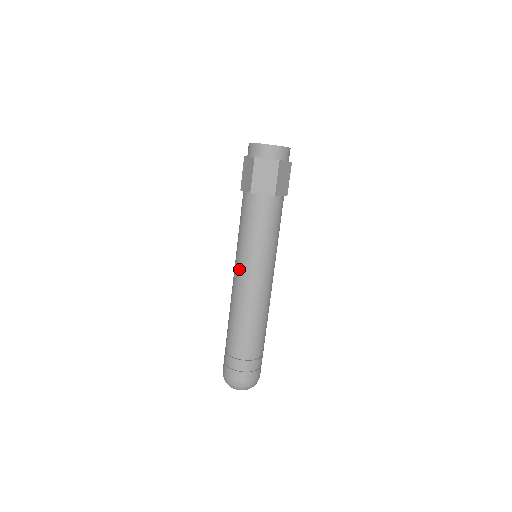
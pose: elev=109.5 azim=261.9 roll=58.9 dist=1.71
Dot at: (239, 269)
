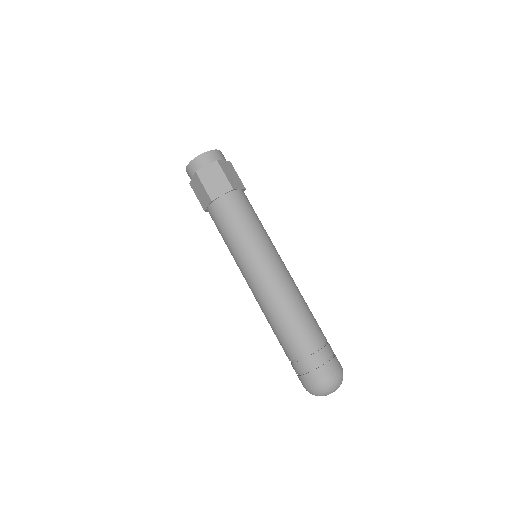
Dot at: (248, 273)
